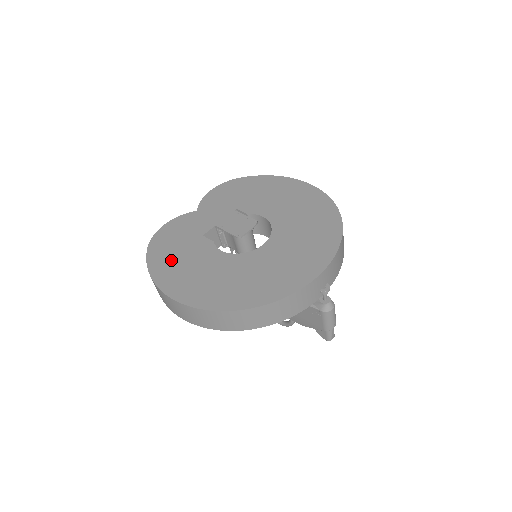
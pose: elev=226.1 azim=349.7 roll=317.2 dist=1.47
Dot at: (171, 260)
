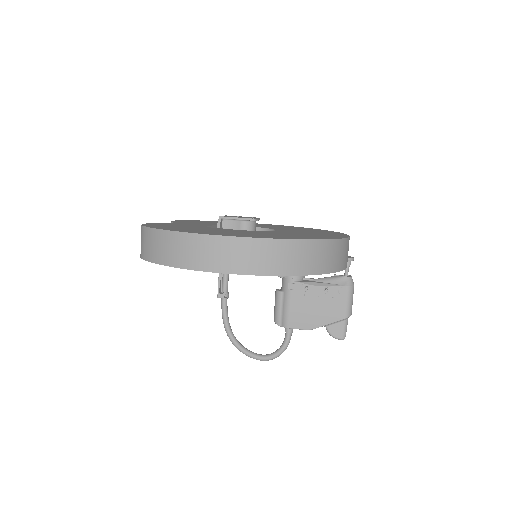
Dot at: (188, 229)
